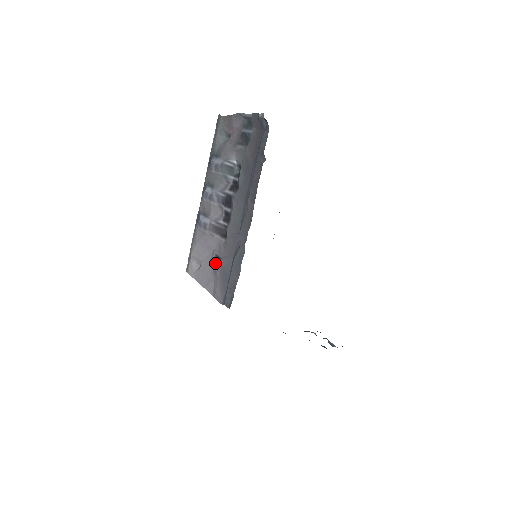
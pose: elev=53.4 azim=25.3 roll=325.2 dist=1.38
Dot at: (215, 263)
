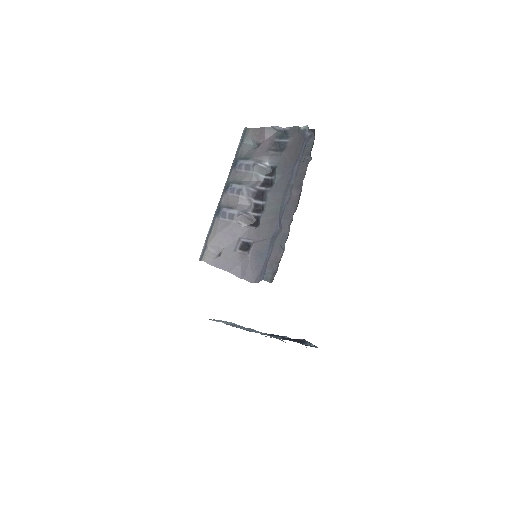
Dot at: (242, 249)
